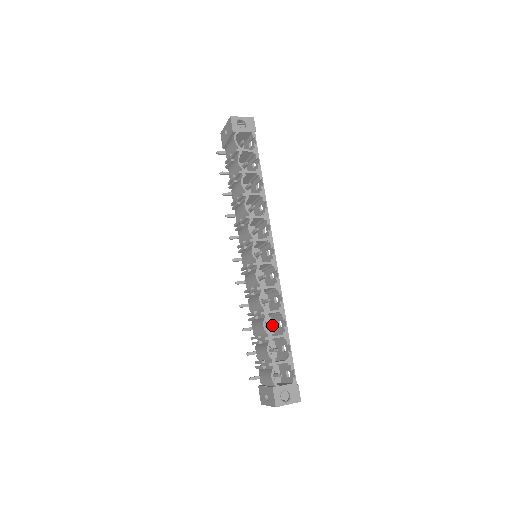
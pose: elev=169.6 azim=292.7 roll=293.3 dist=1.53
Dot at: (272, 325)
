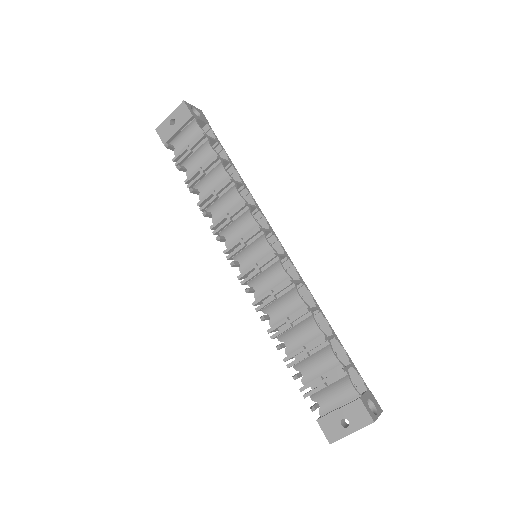
Dot at: (318, 325)
